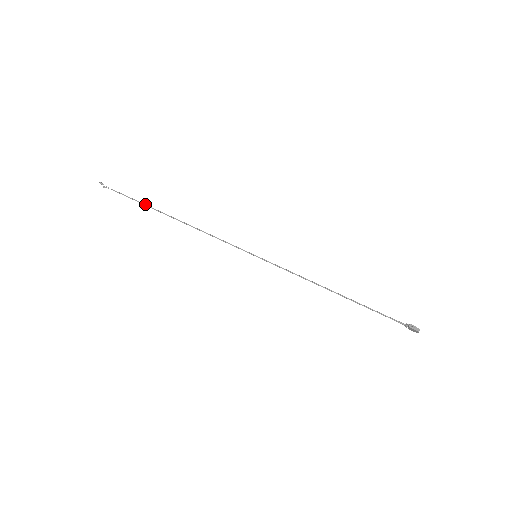
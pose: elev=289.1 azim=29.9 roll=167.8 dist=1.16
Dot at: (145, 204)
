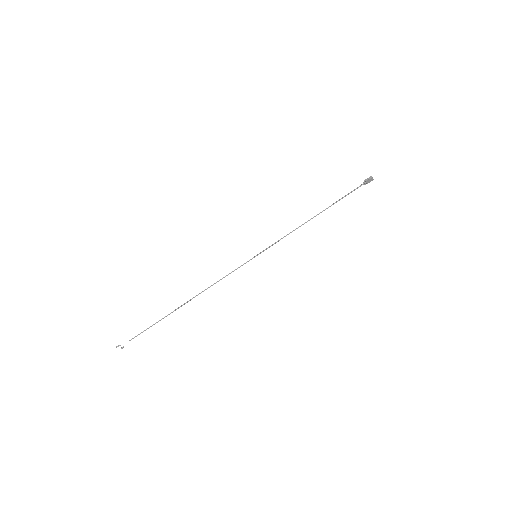
Dot at: occluded
